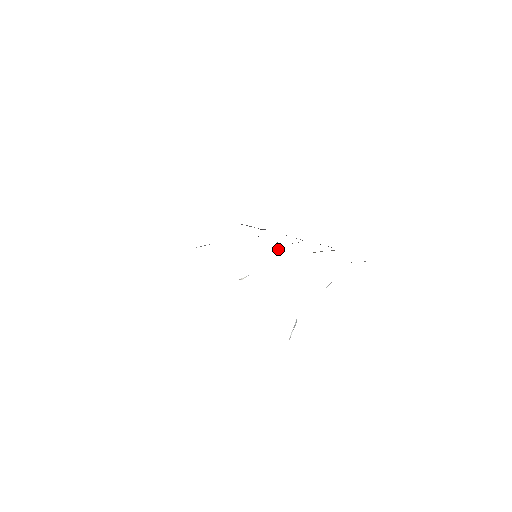
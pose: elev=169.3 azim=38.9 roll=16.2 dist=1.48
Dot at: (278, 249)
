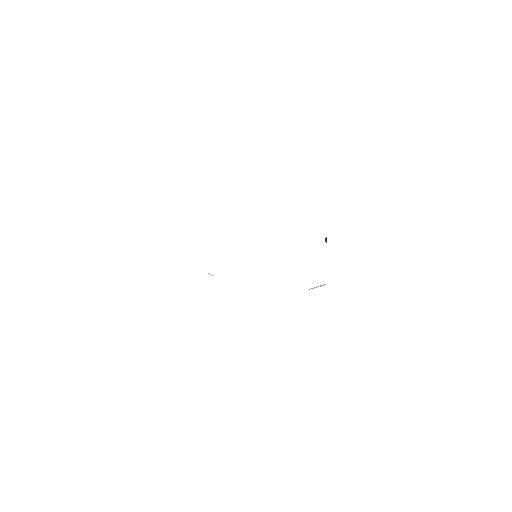
Dot at: (326, 241)
